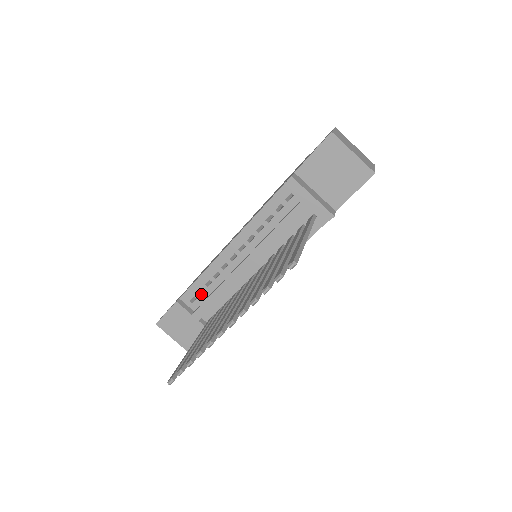
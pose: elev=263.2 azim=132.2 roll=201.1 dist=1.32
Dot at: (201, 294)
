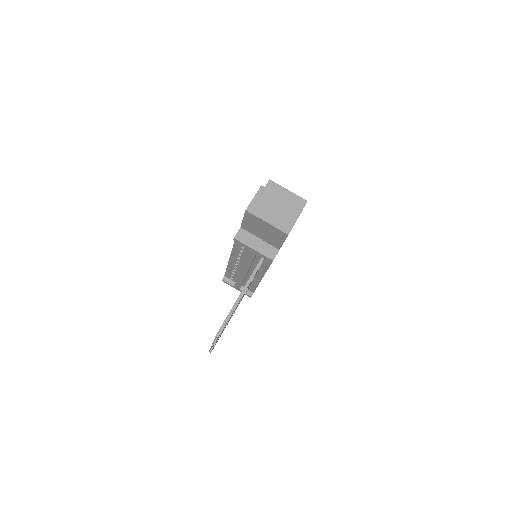
Dot at: (233, 276)
